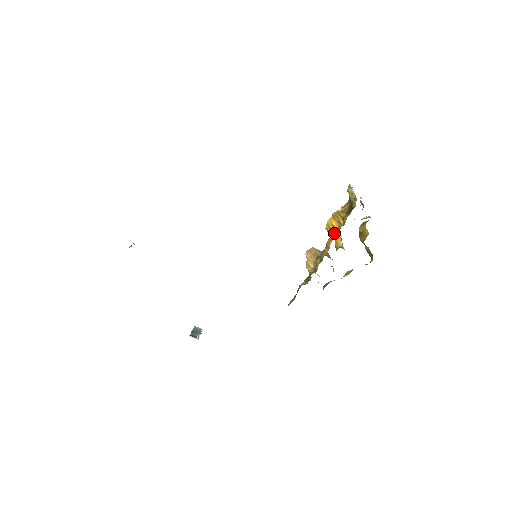
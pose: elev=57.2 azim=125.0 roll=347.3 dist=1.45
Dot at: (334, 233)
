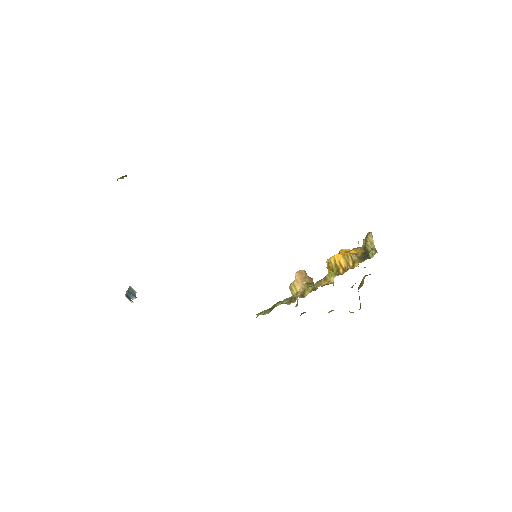
Dot at: (339, 270)
